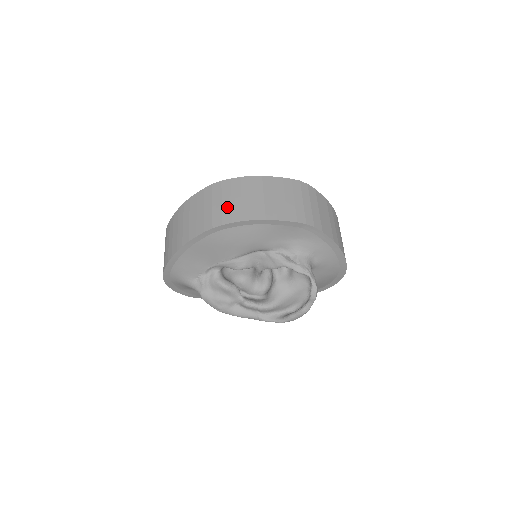
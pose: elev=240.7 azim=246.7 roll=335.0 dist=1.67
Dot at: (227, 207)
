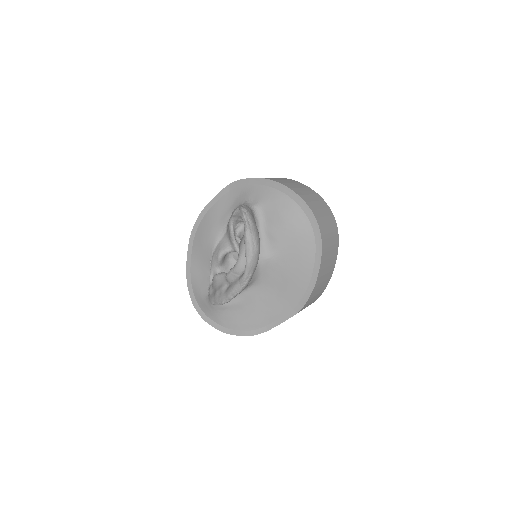
Dot at: occluded
